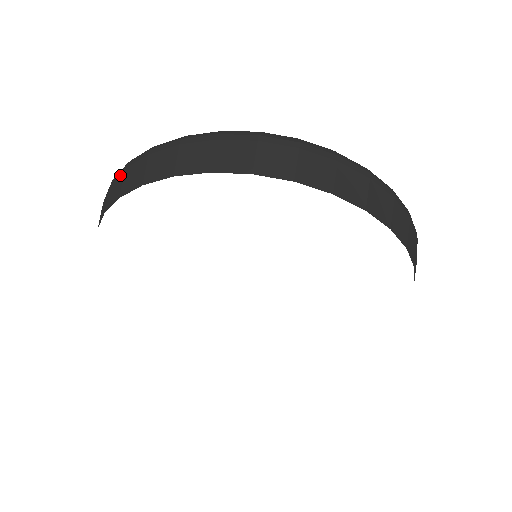
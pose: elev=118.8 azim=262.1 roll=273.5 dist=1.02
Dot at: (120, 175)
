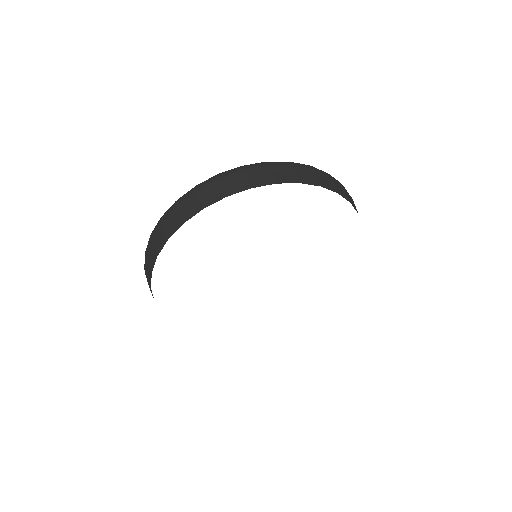
Dot at: (158, 229)
